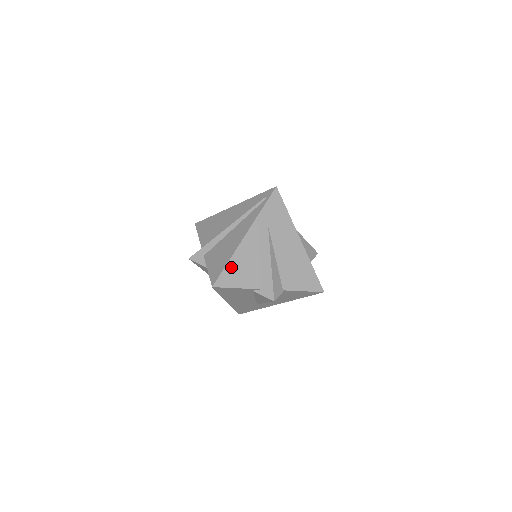
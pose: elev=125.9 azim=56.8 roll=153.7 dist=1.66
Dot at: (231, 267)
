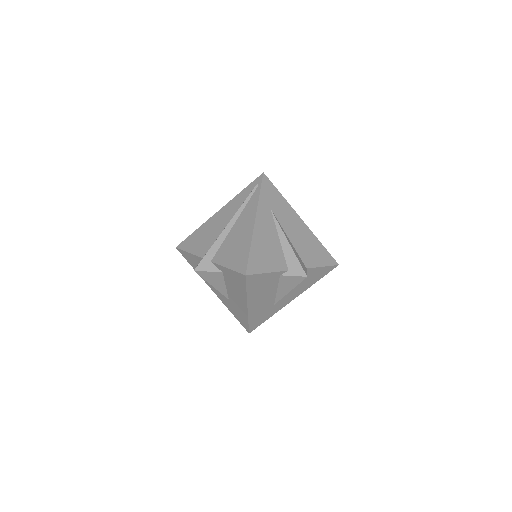
Dot at: (255, 252)
